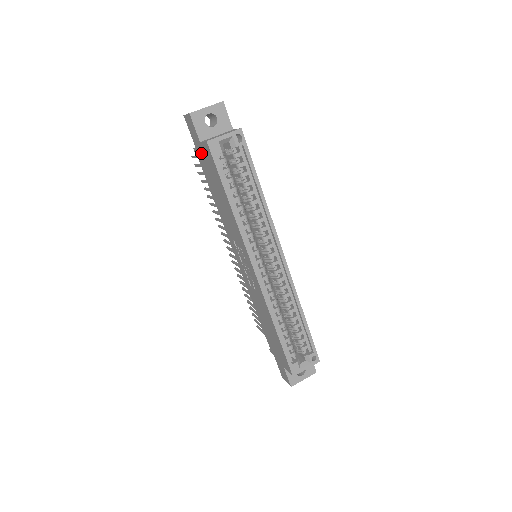
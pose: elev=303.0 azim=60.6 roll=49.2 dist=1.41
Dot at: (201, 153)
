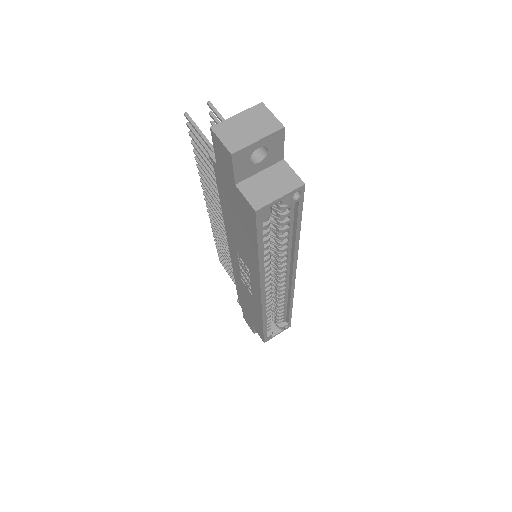
Dot at: (228, 184)
